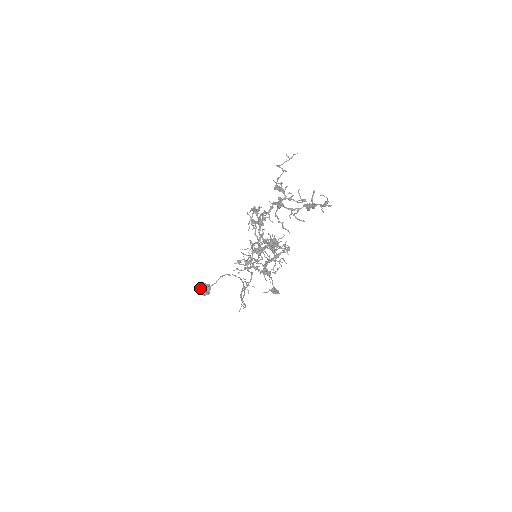
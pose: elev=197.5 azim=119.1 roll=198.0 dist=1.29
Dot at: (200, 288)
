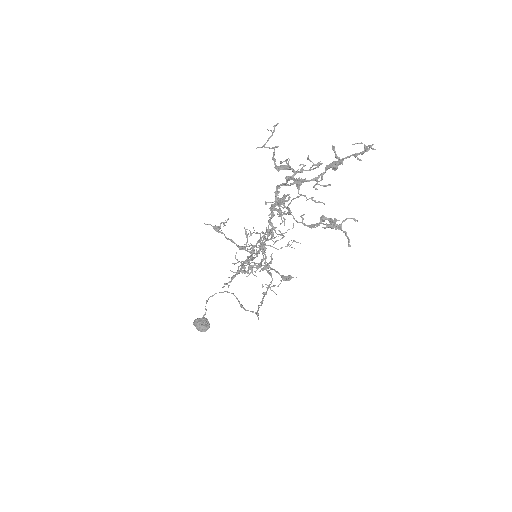
Dot at: (199, 326)
